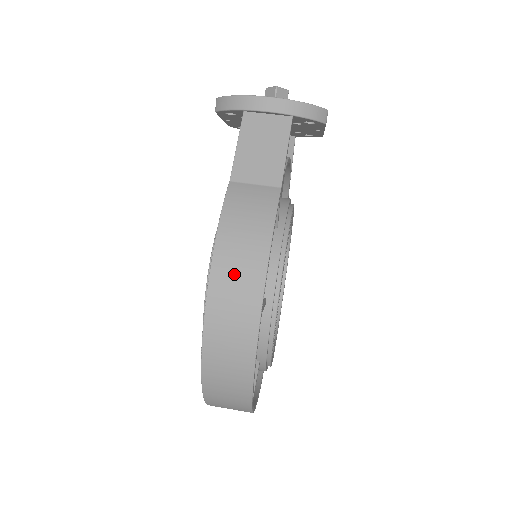
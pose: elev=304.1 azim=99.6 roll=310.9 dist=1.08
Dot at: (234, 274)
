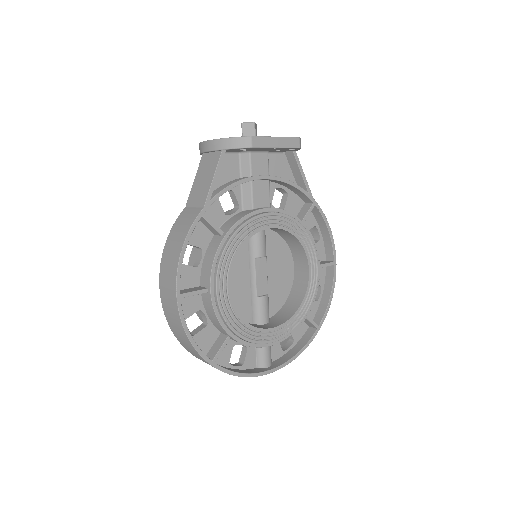
Dot at: (167, 271)
